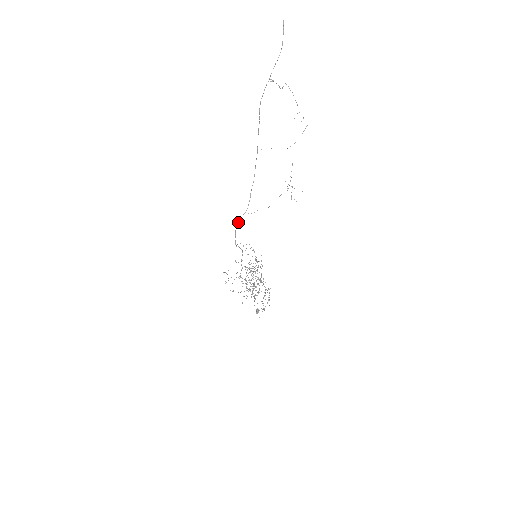
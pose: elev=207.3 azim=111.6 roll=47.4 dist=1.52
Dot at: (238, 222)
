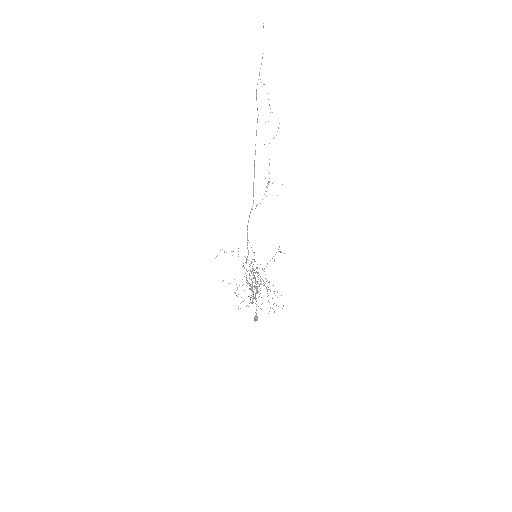
Dot at: (248, 220)
